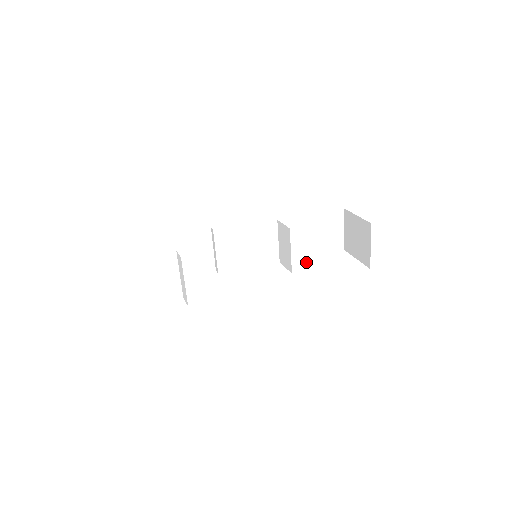
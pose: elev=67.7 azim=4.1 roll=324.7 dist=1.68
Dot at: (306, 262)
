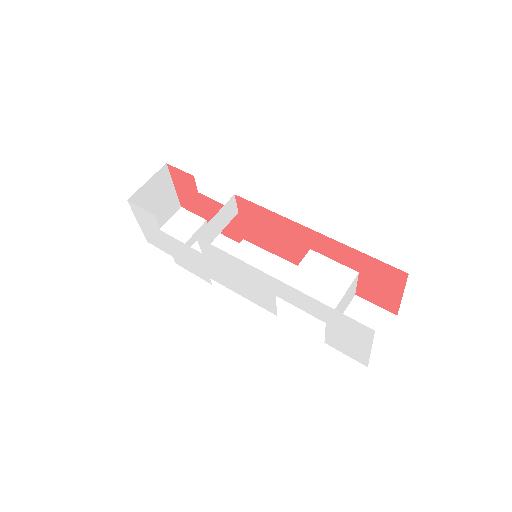
Dot at: occluded
